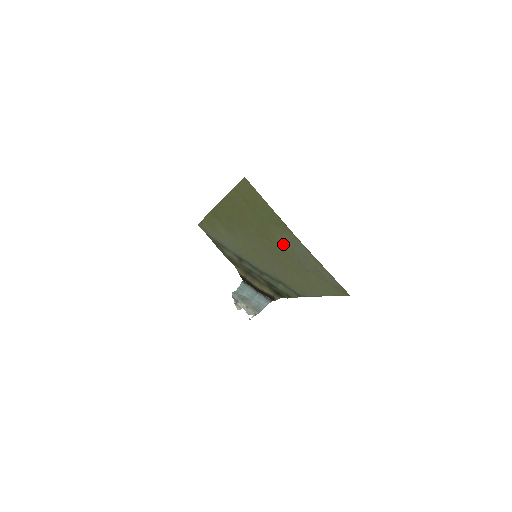
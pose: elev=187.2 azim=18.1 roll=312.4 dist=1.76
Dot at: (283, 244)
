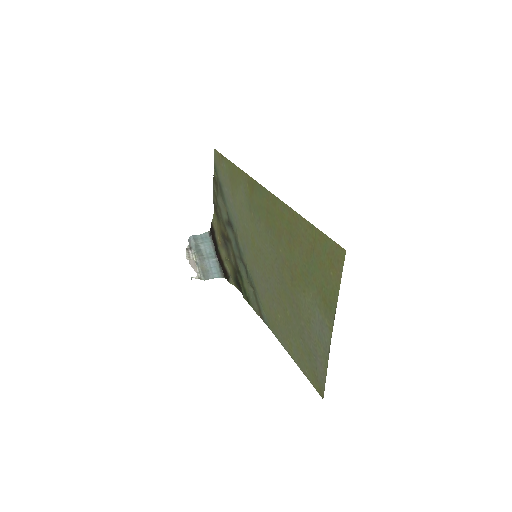
Dot at: (306, 305)
